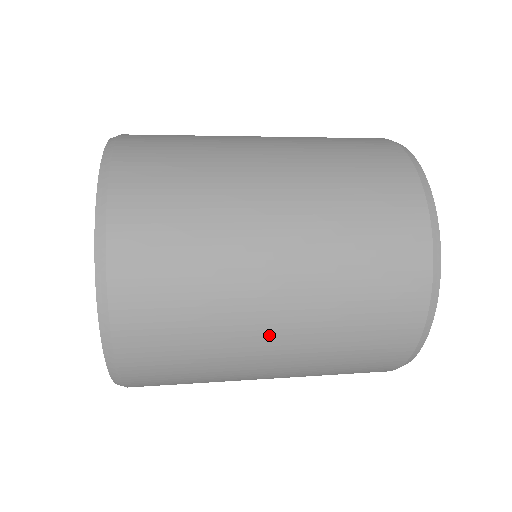
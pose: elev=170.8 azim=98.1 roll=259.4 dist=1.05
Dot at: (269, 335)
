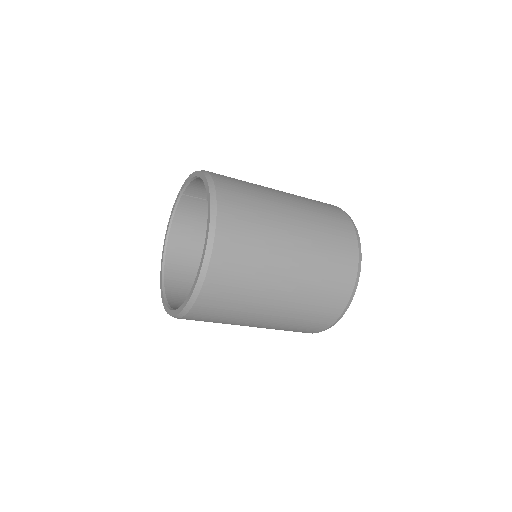
Dot at: (289, 253)
